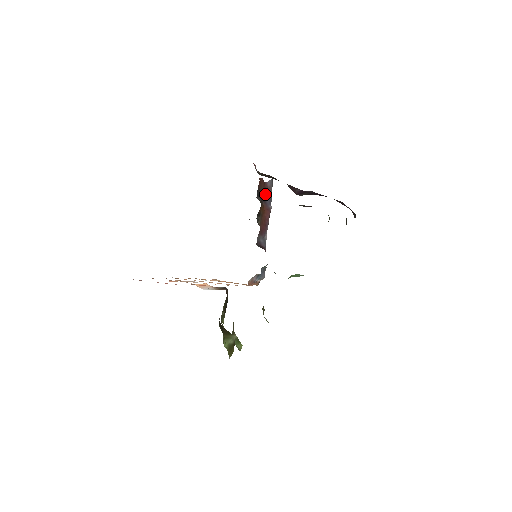
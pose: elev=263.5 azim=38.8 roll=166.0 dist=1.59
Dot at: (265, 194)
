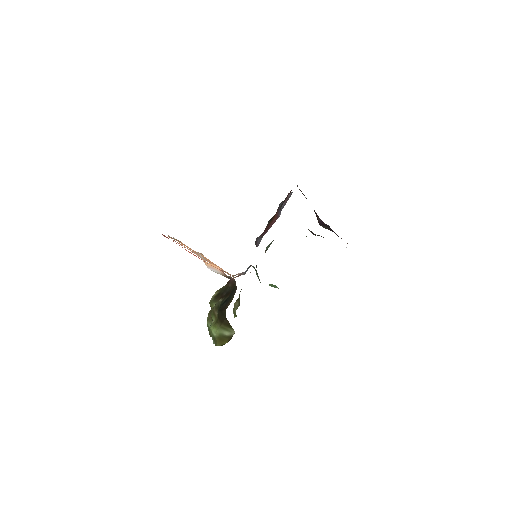
Dot at: (282, 202)
